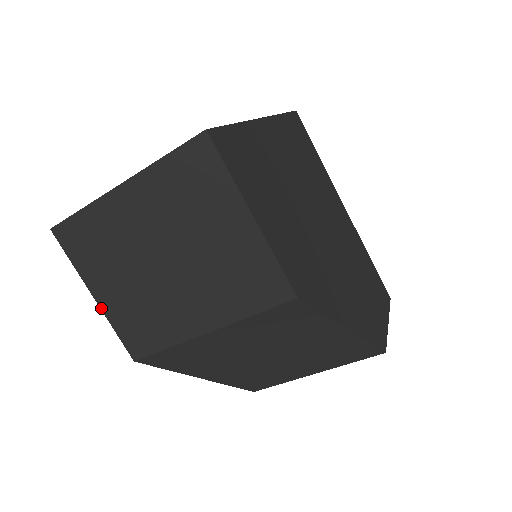
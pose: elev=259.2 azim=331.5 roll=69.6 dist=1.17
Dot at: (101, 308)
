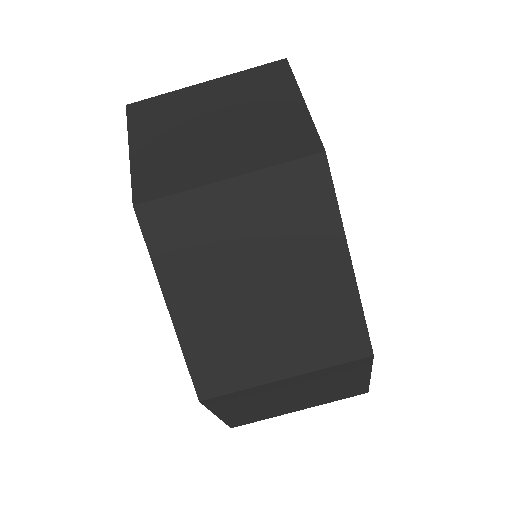
Dot at: (130, 159)
